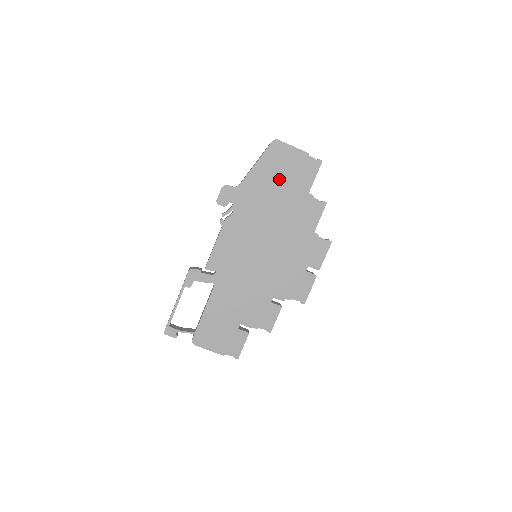
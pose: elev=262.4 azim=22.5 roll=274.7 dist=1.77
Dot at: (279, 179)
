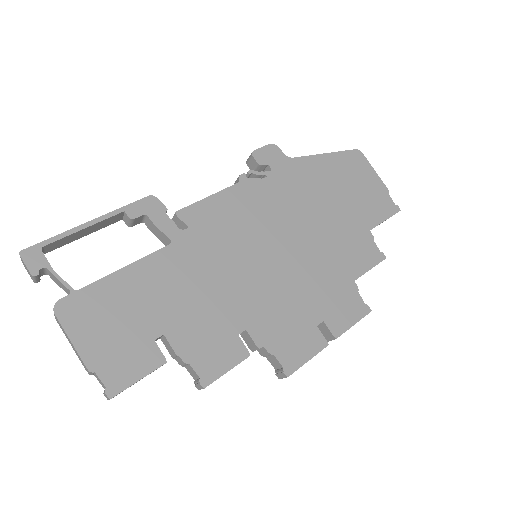
Dot at: (343, 189)
